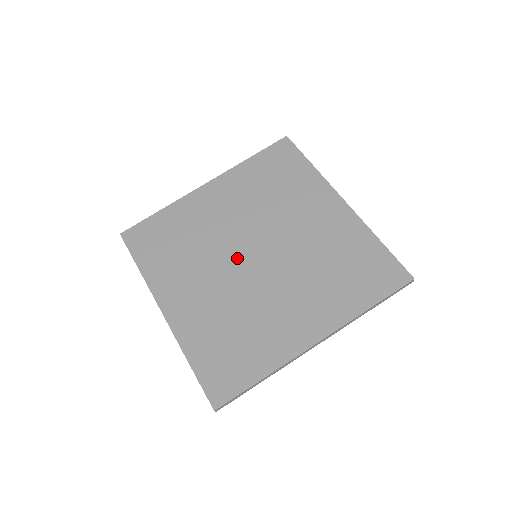
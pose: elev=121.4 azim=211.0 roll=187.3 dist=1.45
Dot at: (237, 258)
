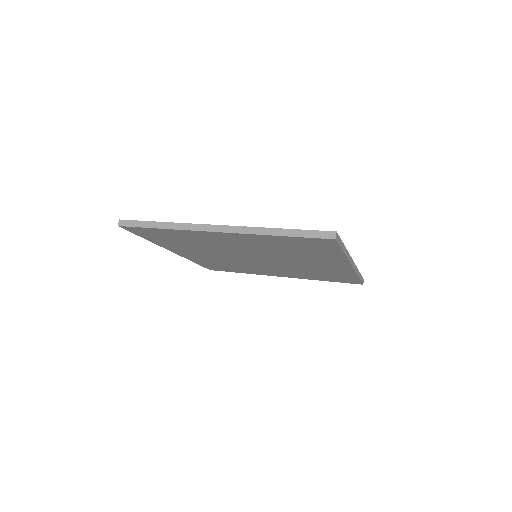
Dot at: occluded
